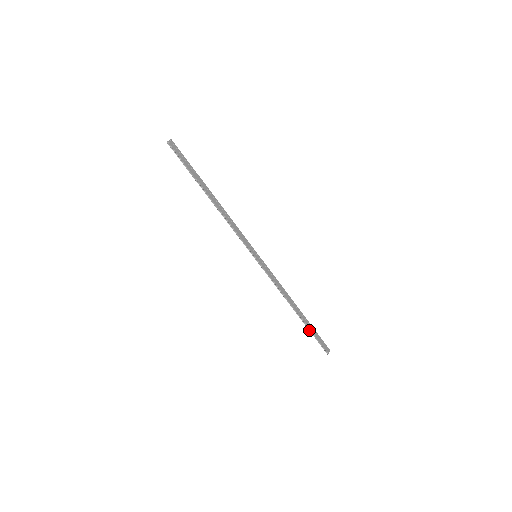
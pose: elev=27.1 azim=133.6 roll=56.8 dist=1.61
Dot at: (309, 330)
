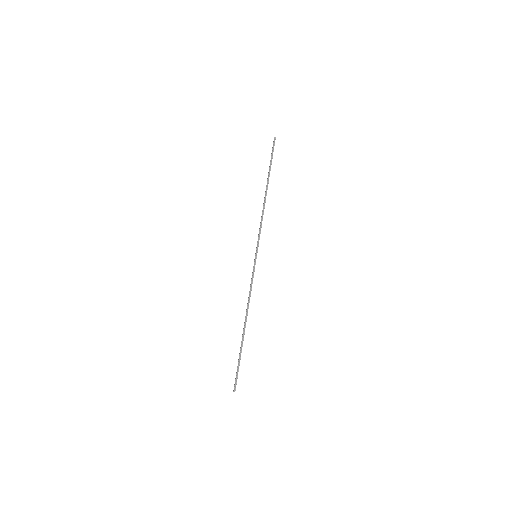
Dot at: (240, 353)
